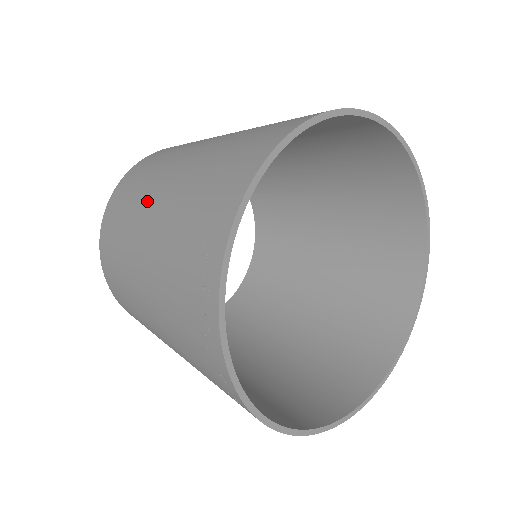
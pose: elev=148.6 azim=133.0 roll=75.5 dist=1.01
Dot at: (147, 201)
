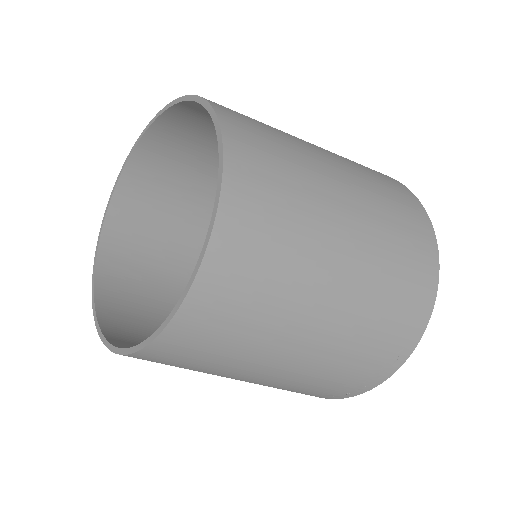
Dot at: (315, 293)
